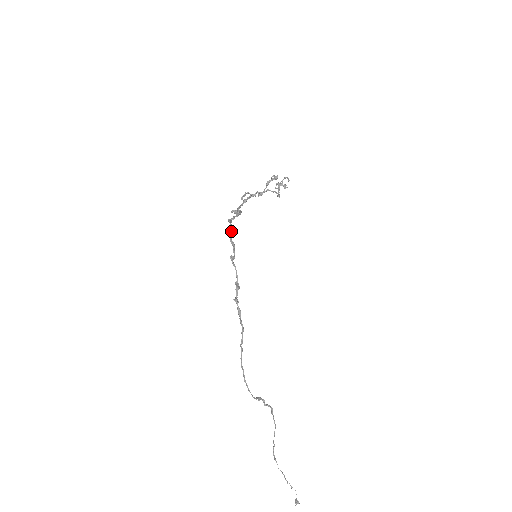
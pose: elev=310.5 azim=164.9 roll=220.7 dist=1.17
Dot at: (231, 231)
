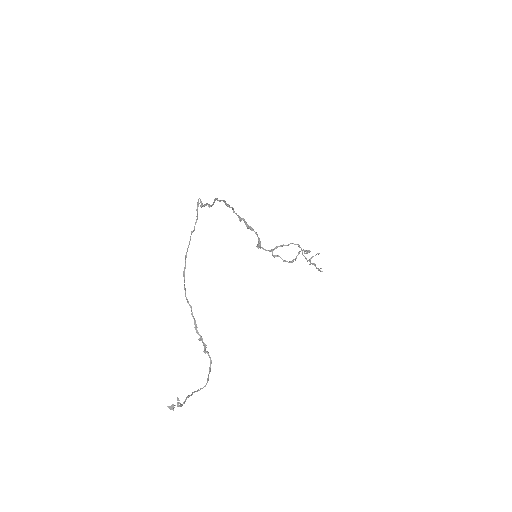
Dot at: (231, 207)
